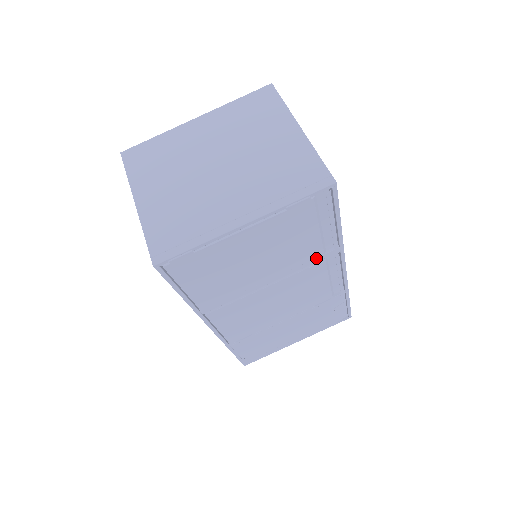
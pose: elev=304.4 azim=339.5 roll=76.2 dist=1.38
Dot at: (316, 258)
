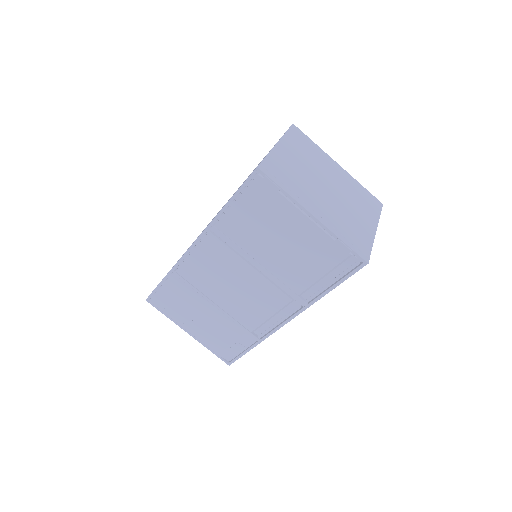
Dot at: (292, 291)
